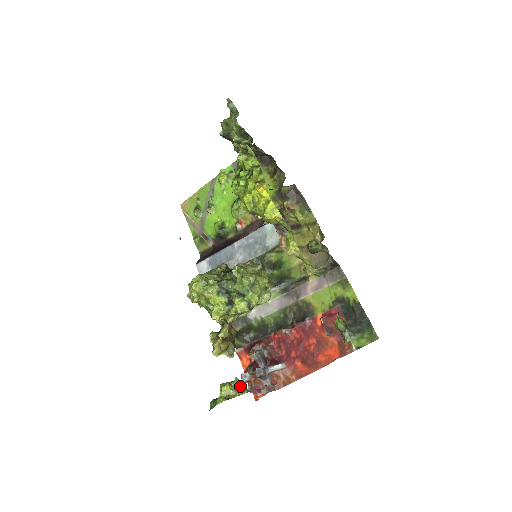
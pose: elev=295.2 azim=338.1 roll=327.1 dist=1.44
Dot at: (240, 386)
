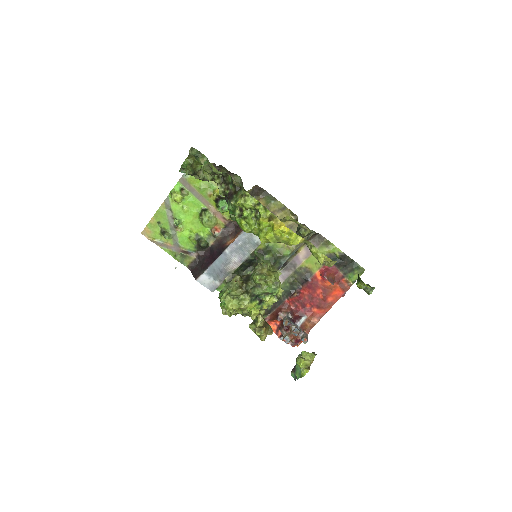
Dot at: (308, 355)
